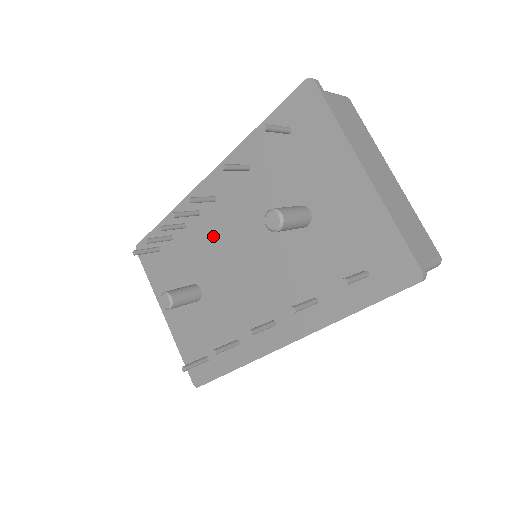
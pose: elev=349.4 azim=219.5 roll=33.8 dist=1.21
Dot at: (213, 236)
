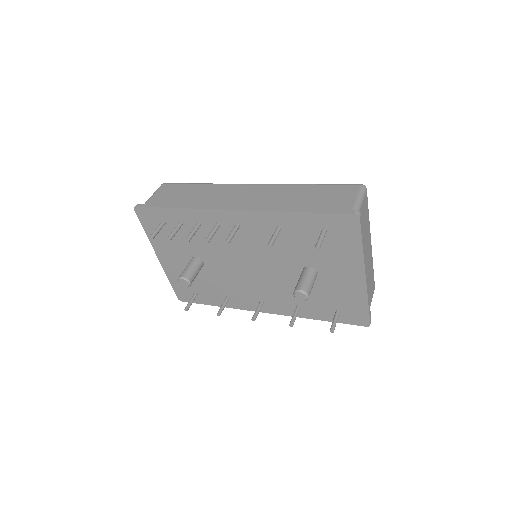
Dot at: occluded
